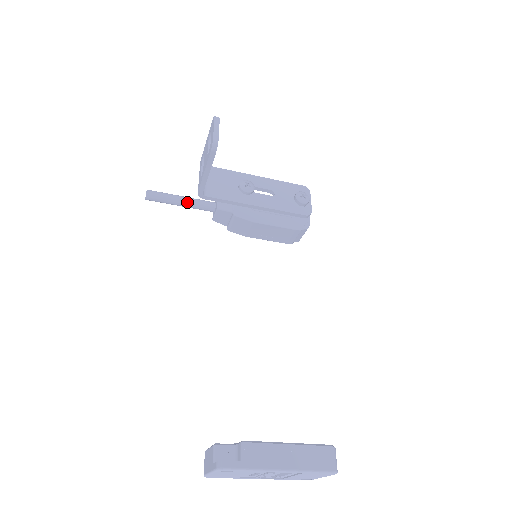
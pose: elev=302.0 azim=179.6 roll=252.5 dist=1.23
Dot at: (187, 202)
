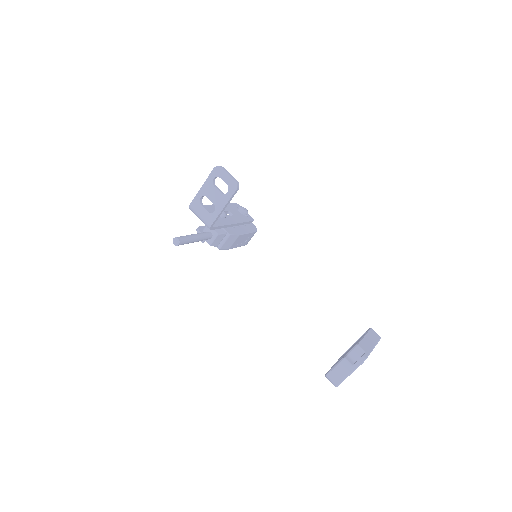
Dot at: (199, 237)
